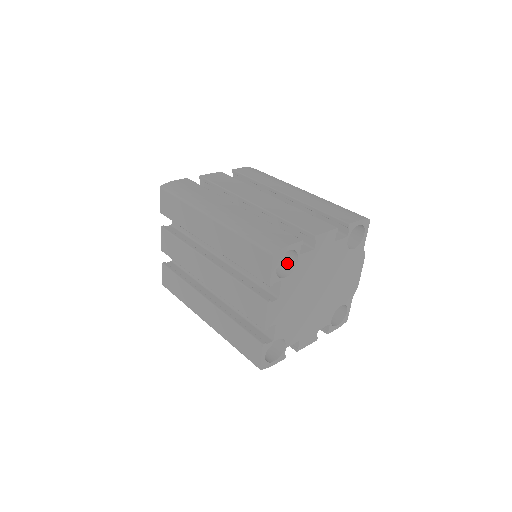
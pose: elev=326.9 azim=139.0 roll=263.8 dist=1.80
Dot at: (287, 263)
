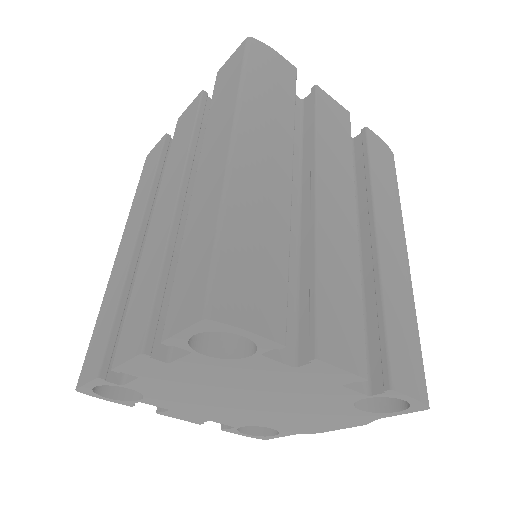
Dot at: (236, 336)
